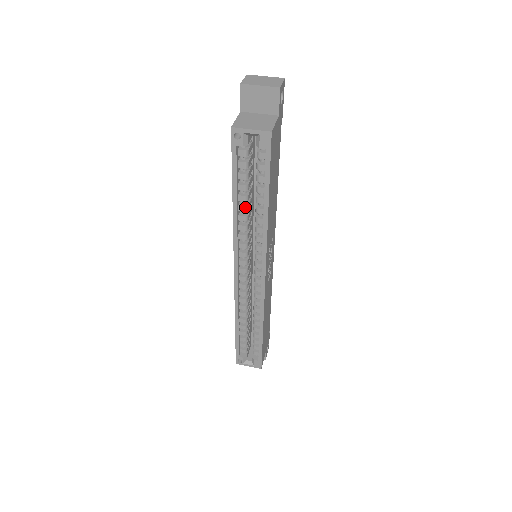
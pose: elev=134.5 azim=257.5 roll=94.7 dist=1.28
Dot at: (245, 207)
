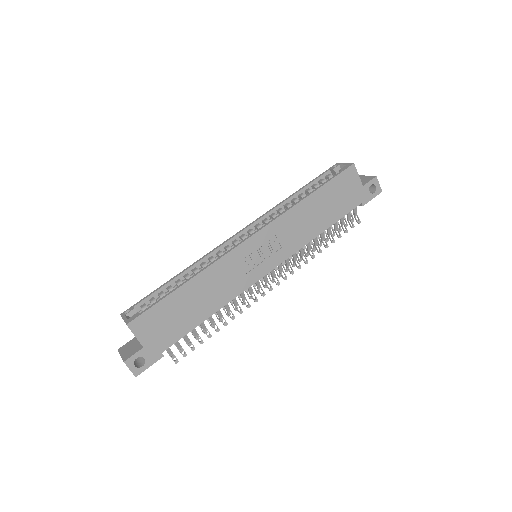
Dot at: (296, 199)
